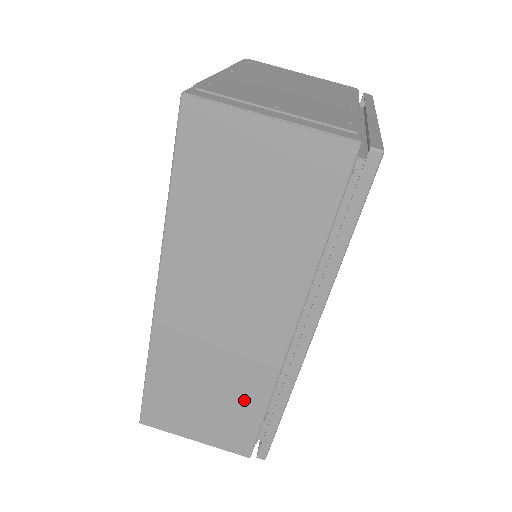
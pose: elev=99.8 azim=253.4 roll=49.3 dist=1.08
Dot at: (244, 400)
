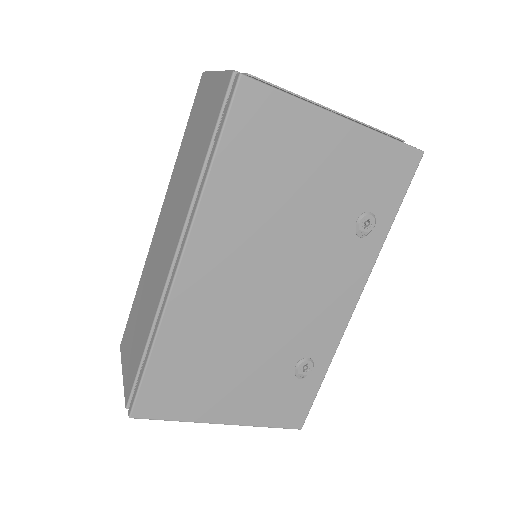
Dot at: (145, 328)
